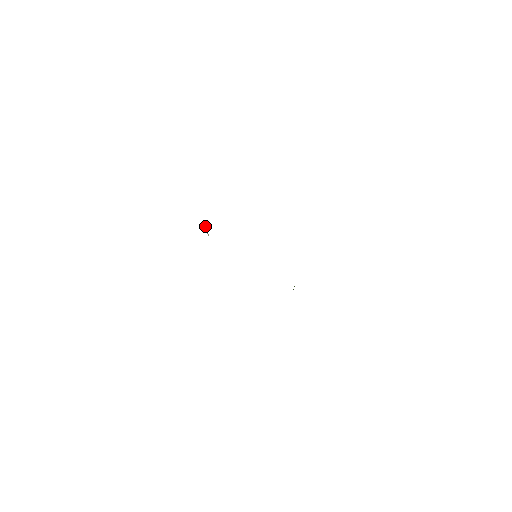
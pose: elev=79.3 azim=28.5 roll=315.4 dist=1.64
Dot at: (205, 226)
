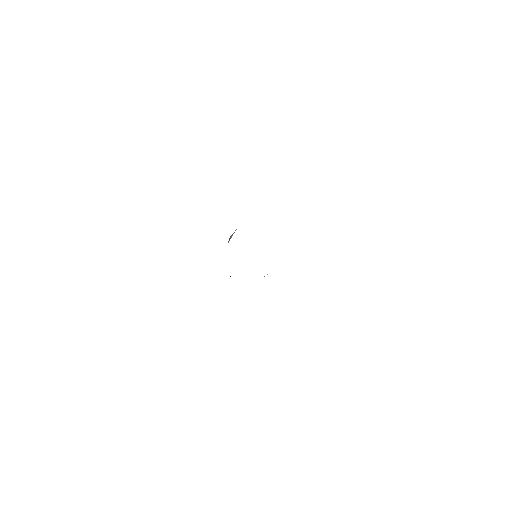
Dot at: occluded
